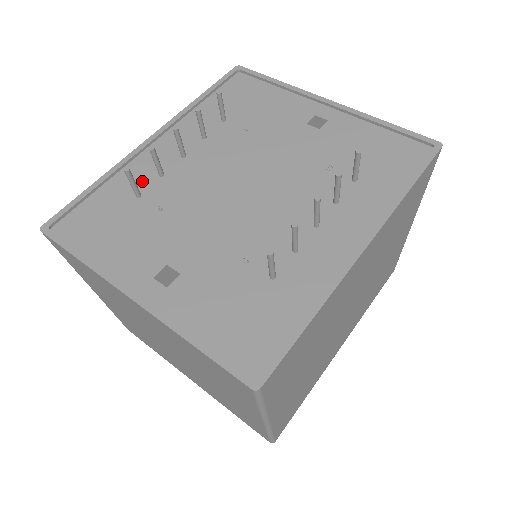
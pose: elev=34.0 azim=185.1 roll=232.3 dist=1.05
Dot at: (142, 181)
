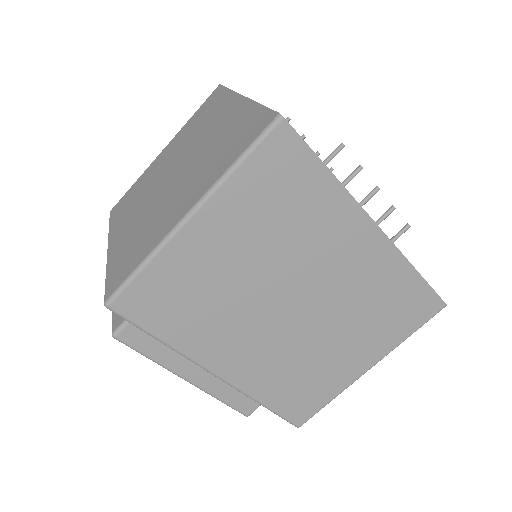
Dot at: occluded
